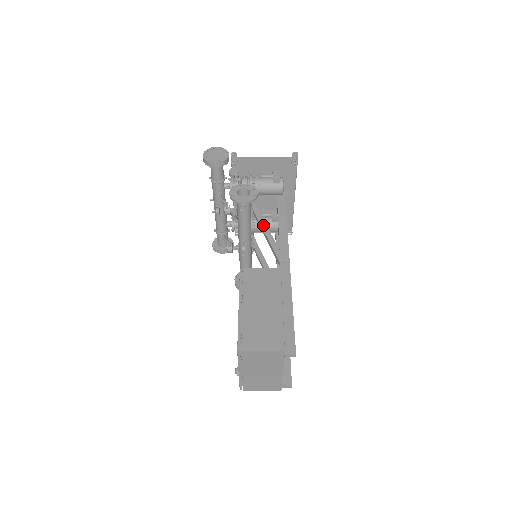
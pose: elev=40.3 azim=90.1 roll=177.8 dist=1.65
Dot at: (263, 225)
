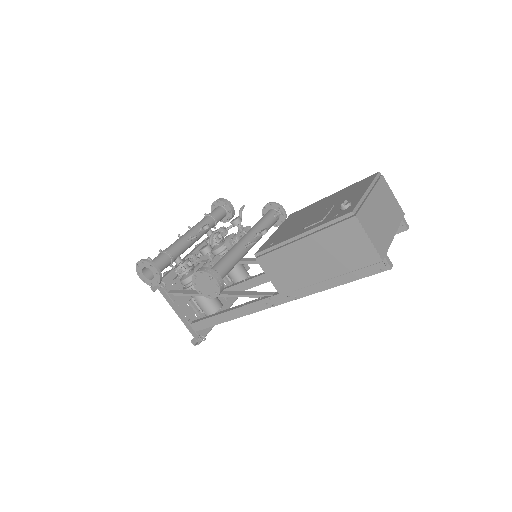
Dot at: occluded
